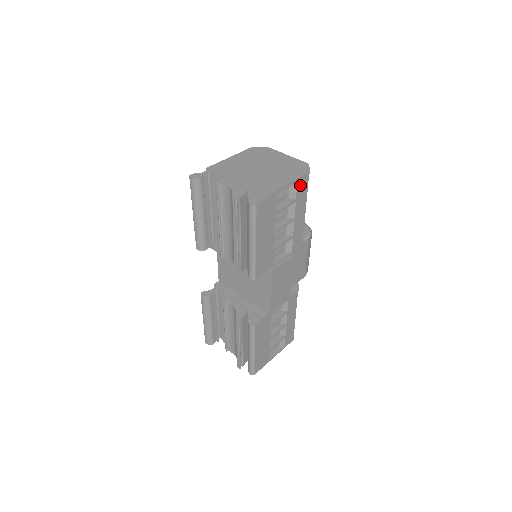
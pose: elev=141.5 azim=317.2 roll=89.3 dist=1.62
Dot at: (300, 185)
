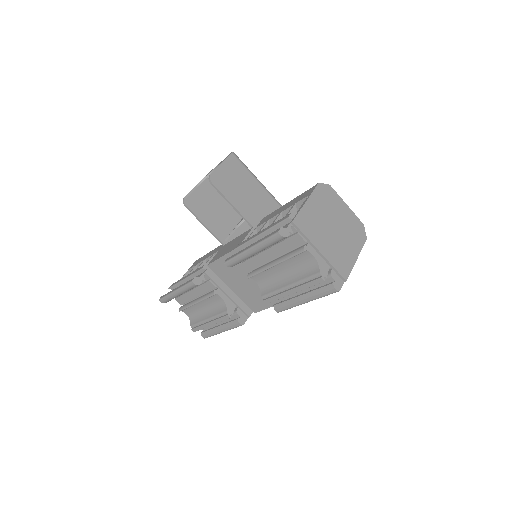
Dot at: occluded
